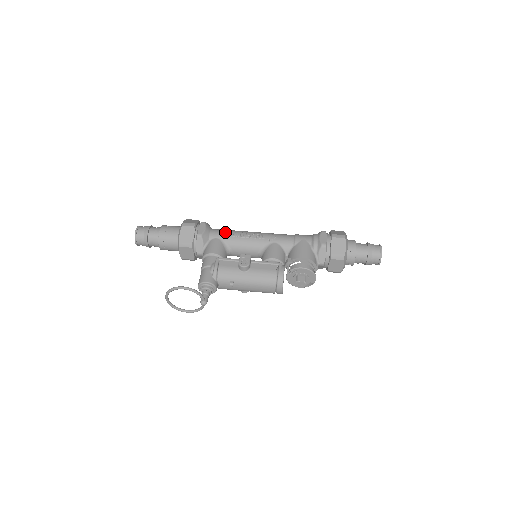
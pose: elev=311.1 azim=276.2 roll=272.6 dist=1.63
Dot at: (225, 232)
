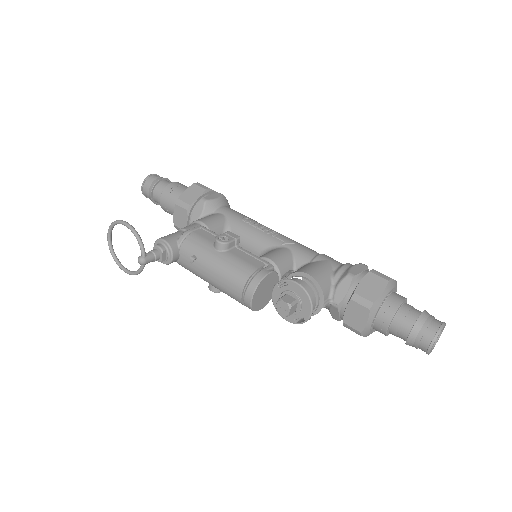
Dot at: (238, 213)
